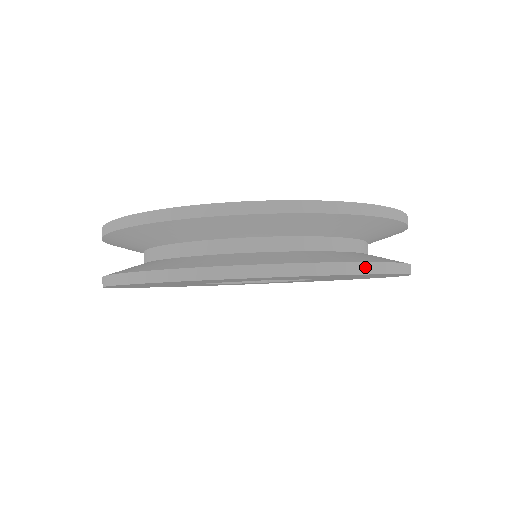
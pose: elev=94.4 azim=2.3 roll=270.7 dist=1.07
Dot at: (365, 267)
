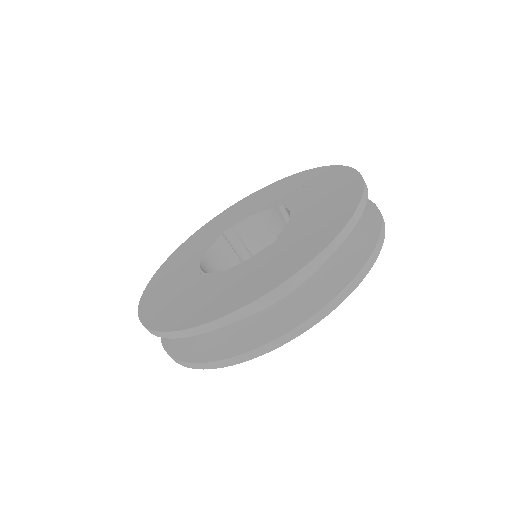
Dot at: (381, 239)
